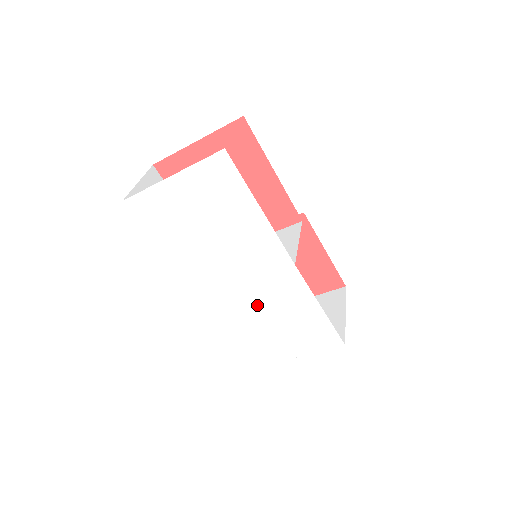
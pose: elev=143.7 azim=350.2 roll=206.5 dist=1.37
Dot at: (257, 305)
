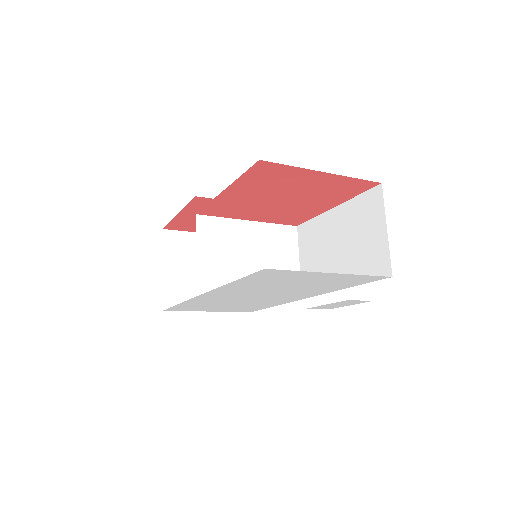
Dot at: (237, 302)
